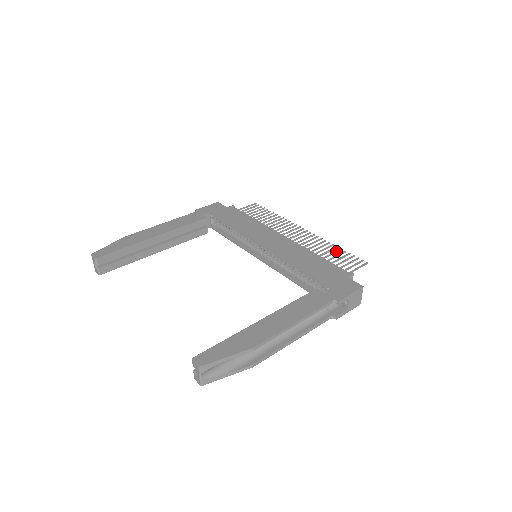
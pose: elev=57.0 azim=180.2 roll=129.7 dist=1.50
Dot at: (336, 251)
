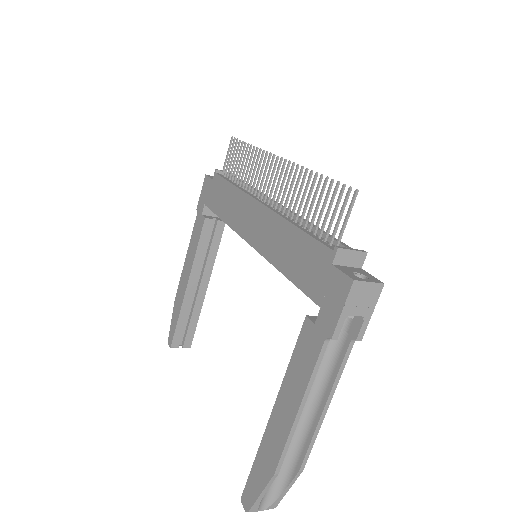
Dot at: (315, 190)
